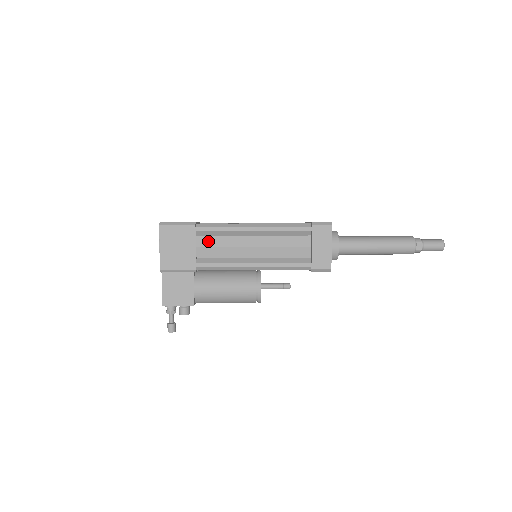
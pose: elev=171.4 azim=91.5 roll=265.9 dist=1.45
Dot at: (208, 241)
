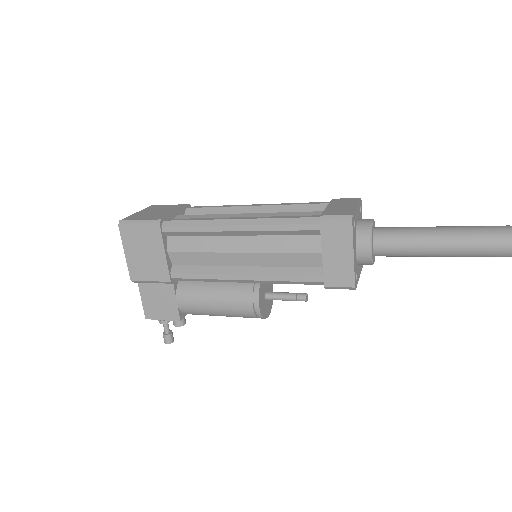
Dot at: (181, 244)
